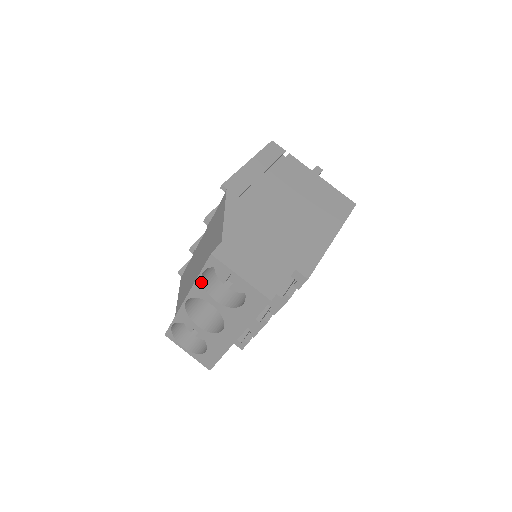
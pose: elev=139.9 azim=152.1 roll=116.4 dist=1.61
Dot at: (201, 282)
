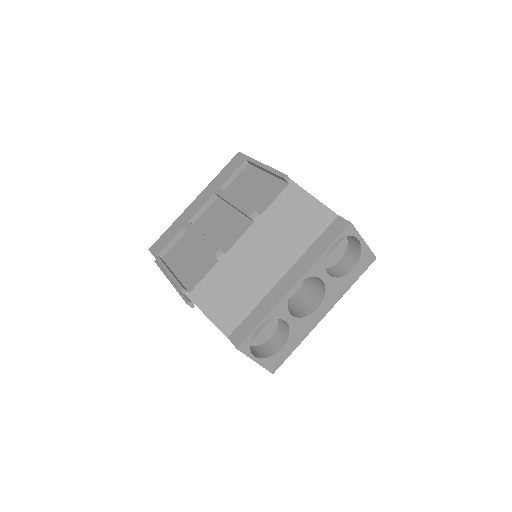
Dot at: (325, 256)
